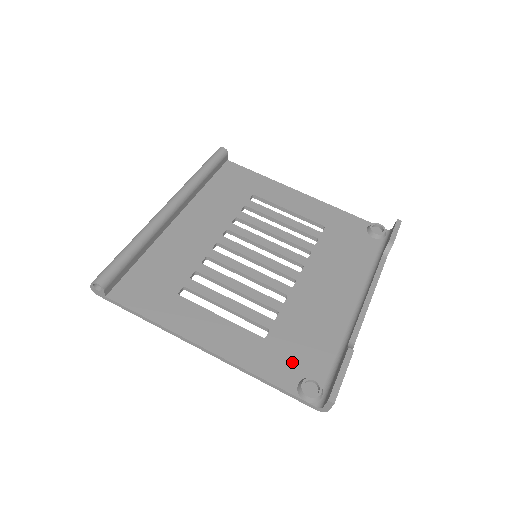
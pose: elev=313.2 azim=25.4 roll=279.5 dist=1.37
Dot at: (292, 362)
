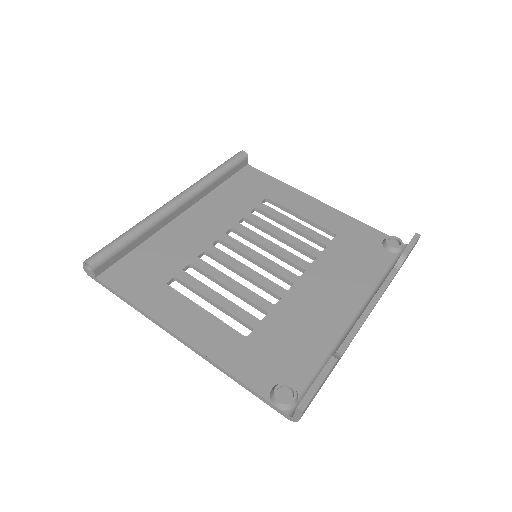
Dot at: (271, 365)
